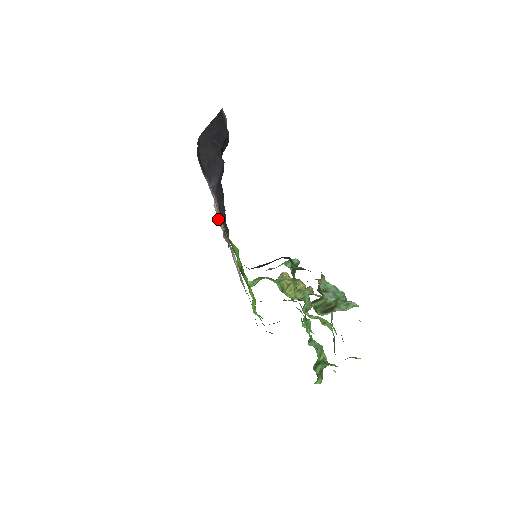
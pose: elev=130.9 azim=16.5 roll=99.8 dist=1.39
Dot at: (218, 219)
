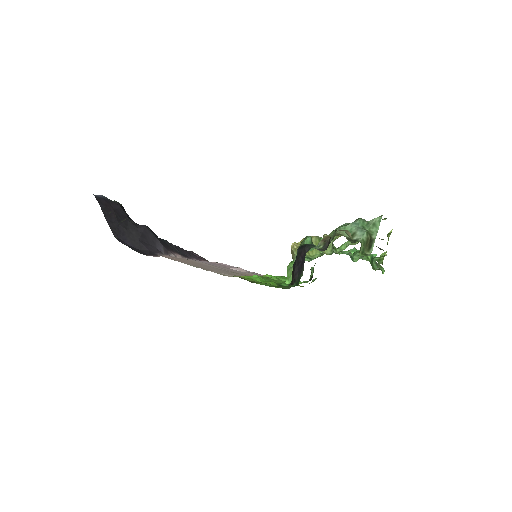
Dot at: occluded
